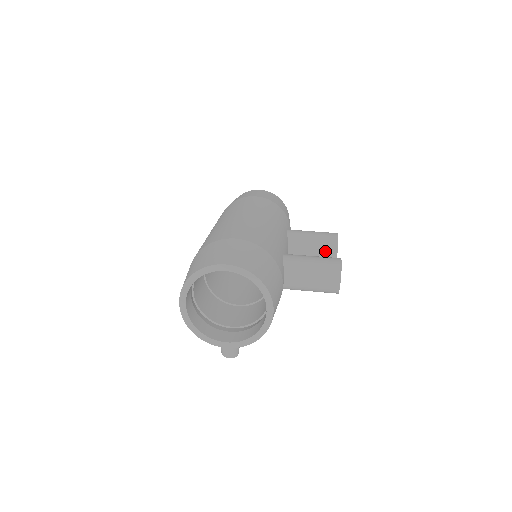
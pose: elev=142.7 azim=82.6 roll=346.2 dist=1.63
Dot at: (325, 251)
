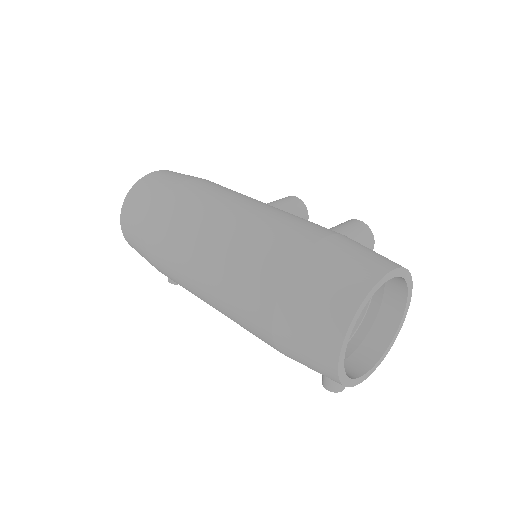
Dot at: occluded
